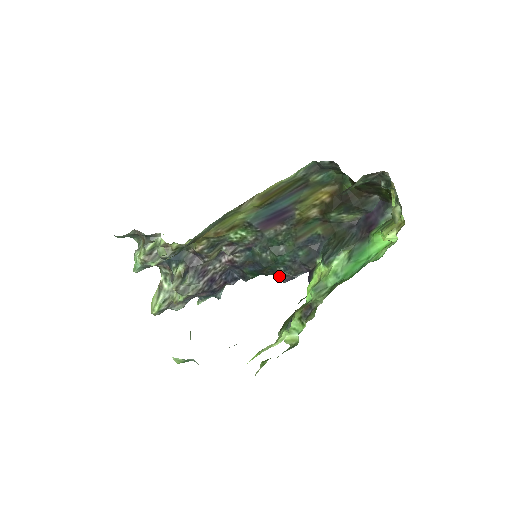
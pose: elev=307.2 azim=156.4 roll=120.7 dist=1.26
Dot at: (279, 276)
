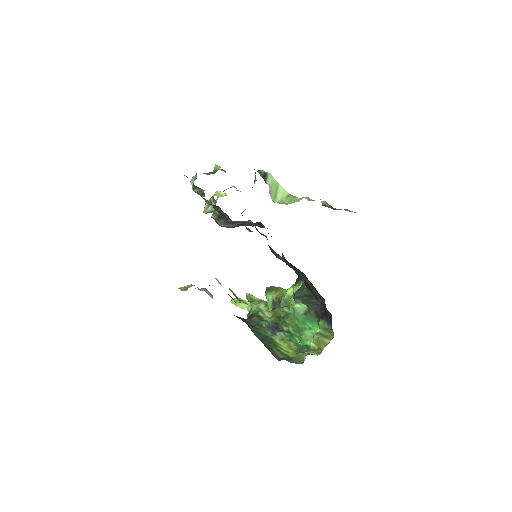
Dot at: occluded
